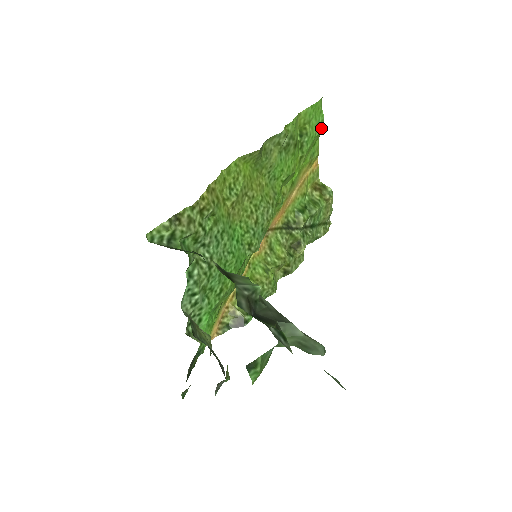
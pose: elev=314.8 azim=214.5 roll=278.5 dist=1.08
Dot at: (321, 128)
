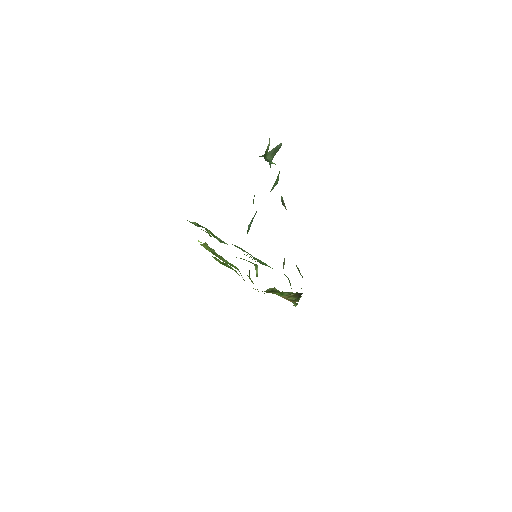
Dot at: occluded
